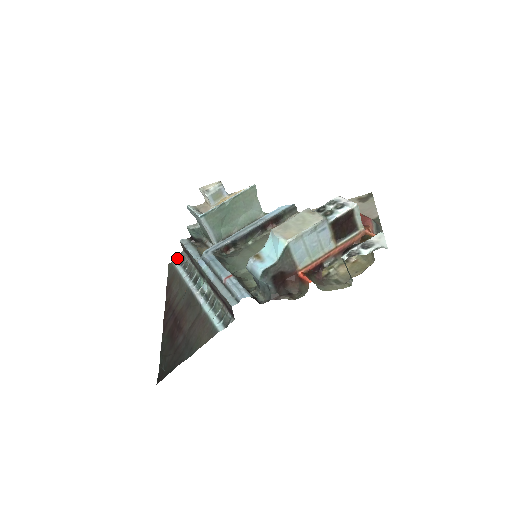
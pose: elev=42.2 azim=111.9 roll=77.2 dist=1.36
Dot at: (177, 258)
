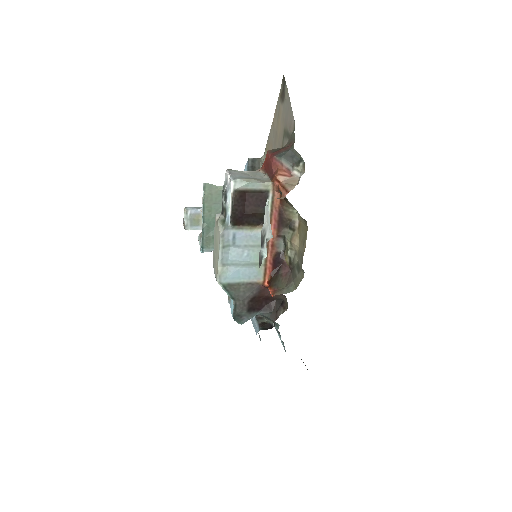
Dot at: occluded
